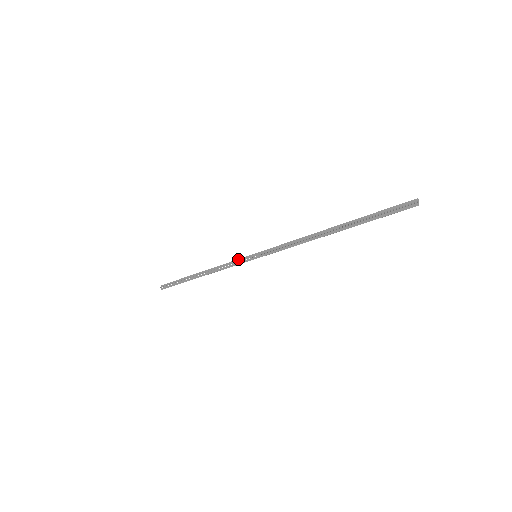
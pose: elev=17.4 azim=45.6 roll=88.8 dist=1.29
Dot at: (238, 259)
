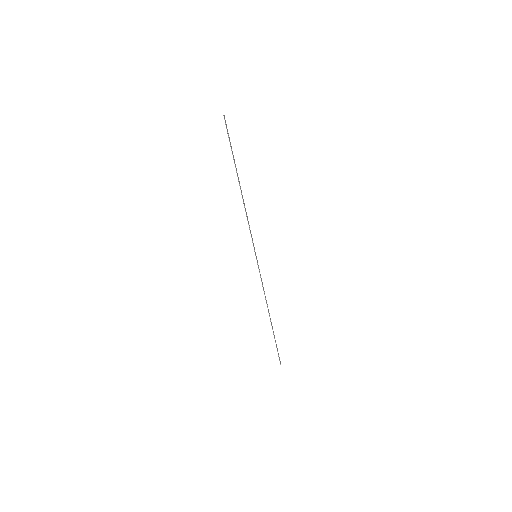
Dot at: occluded
